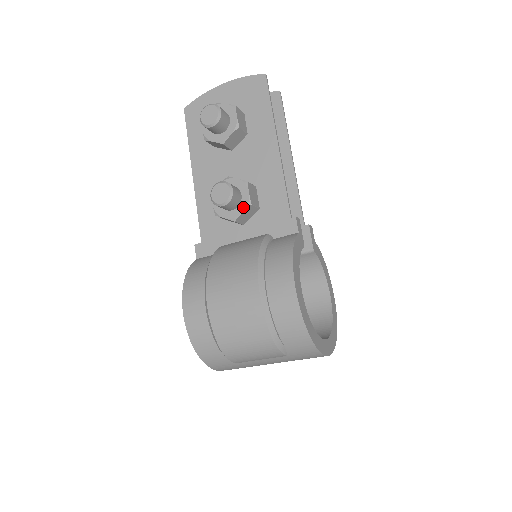
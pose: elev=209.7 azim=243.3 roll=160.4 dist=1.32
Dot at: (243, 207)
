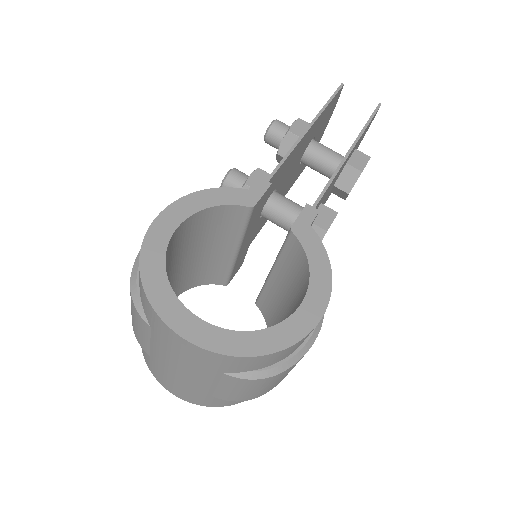
Dot at: occluded
